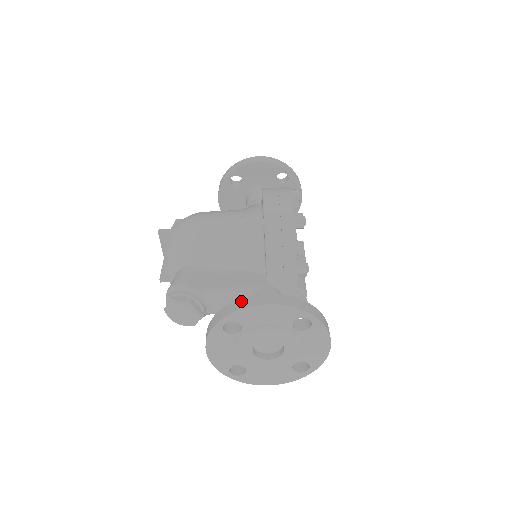
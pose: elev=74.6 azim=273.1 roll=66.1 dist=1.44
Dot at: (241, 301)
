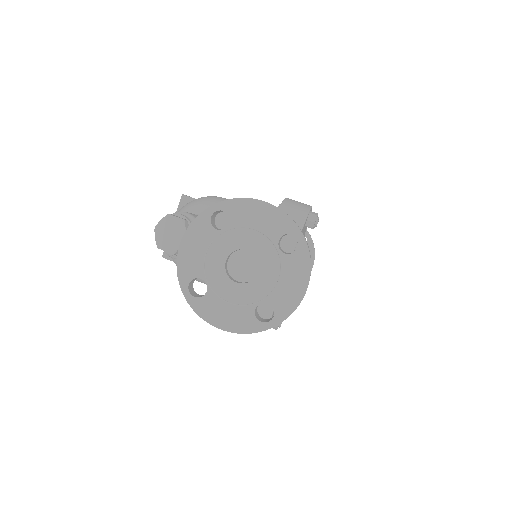
Dot at: occluded
